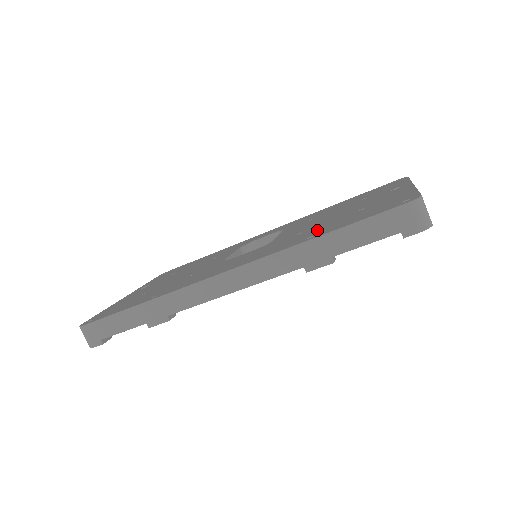
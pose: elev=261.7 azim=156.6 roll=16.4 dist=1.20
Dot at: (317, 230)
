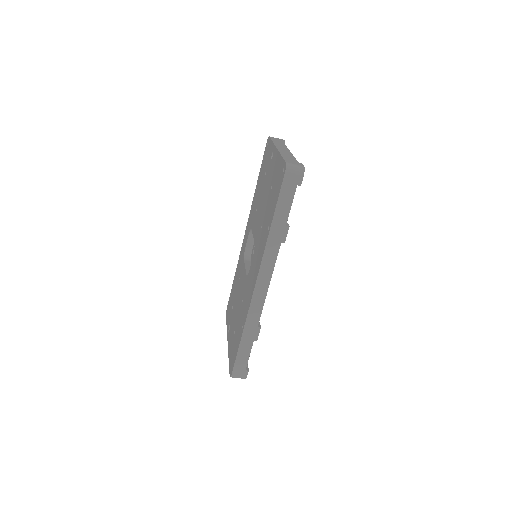
Dot at: (266, 220)
